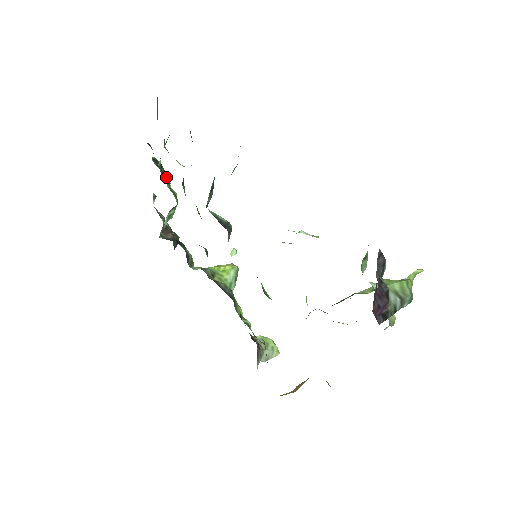
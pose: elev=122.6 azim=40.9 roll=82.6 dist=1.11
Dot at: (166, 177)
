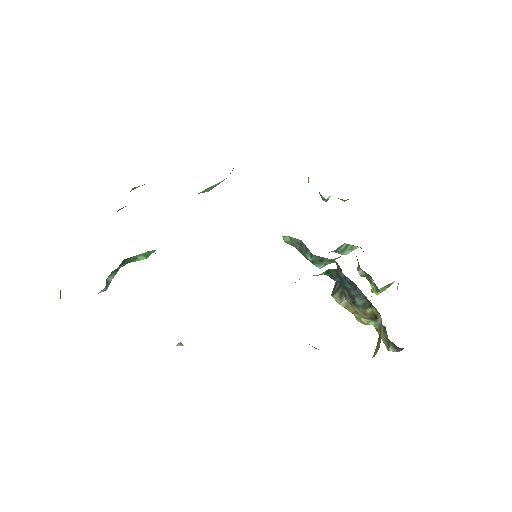
Dot at: occluded
